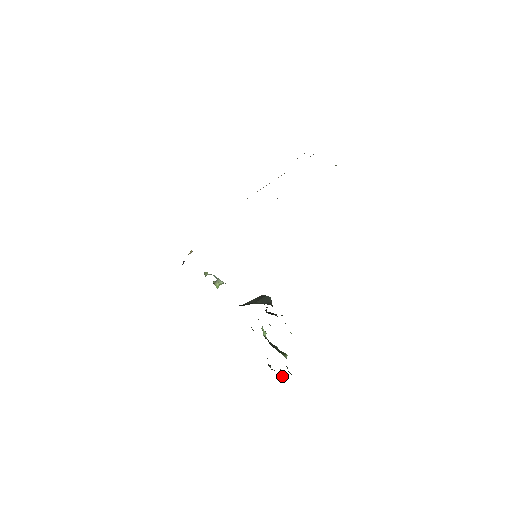
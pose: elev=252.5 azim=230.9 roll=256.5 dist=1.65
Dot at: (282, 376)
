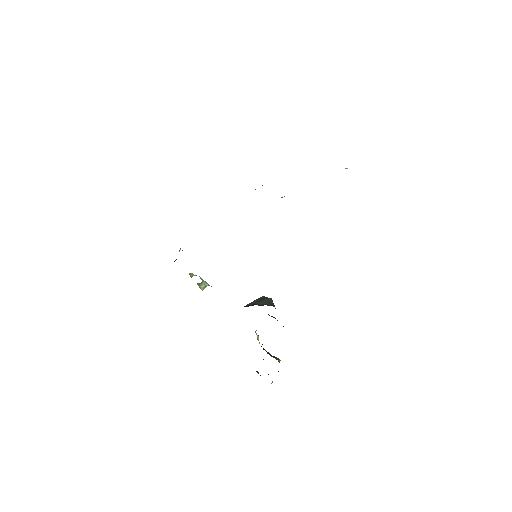
Dot at: occluded
